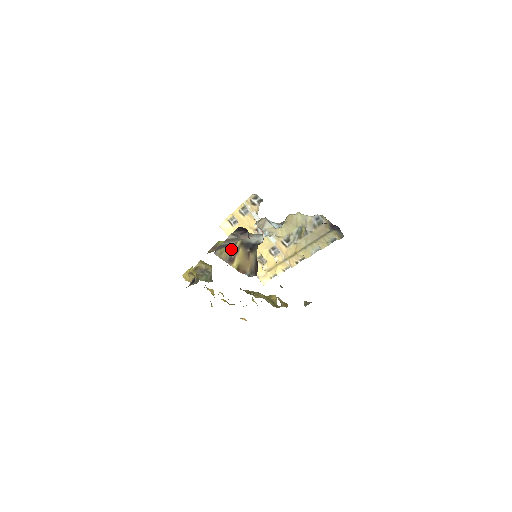
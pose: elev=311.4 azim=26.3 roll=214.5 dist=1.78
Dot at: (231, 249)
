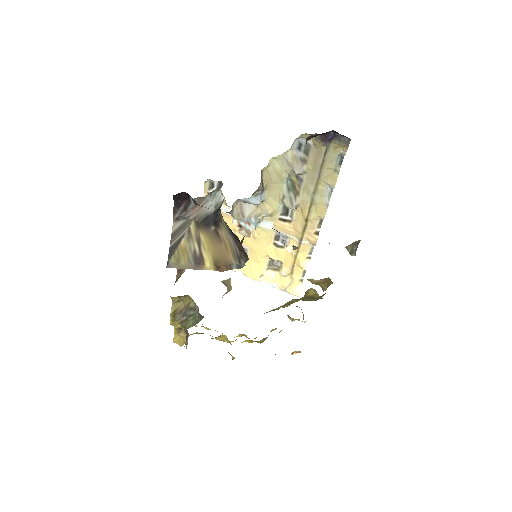
Dot at: (188, 244)
